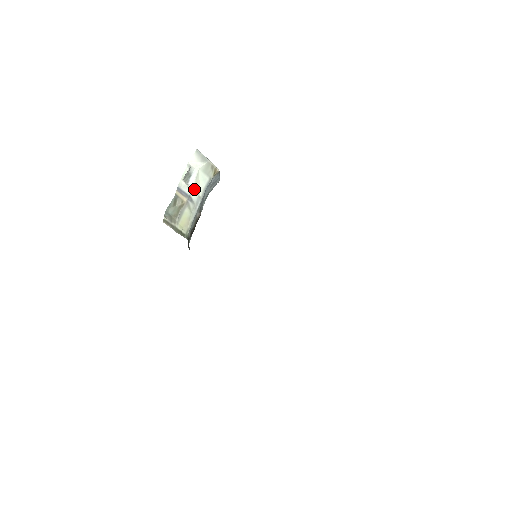
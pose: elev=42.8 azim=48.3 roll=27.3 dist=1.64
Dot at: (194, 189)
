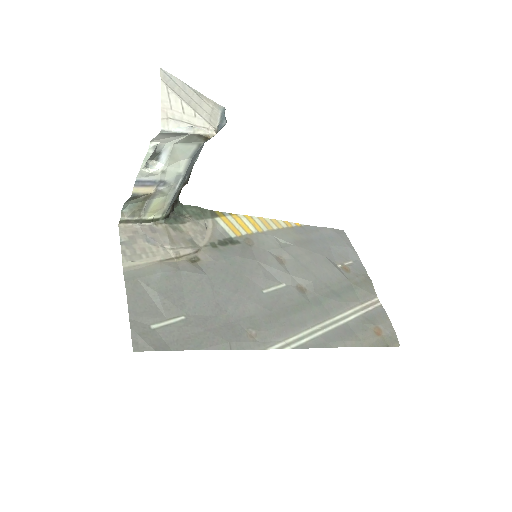
Dot at: (168, 169)
